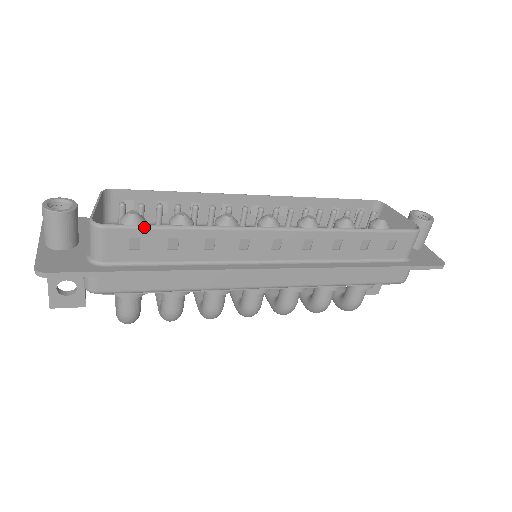
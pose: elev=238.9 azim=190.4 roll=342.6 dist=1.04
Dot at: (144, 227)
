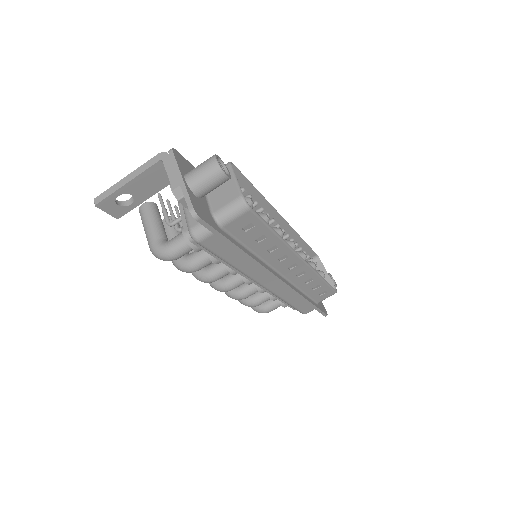
Dot at: (264, 222)
